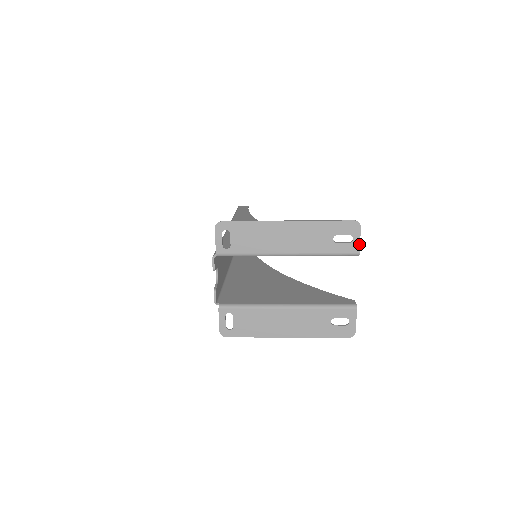
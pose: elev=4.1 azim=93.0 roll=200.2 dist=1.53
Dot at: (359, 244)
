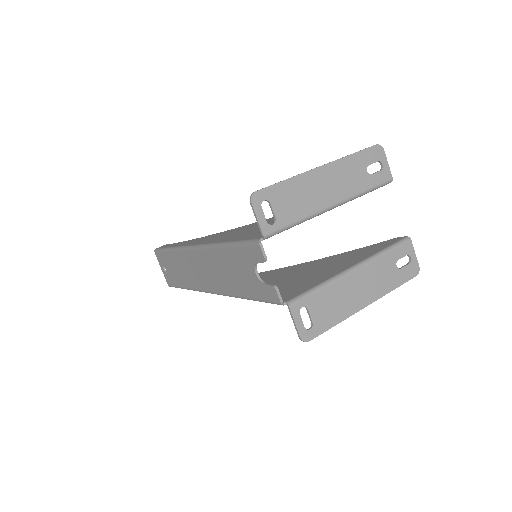
Dot at: (389, 168)
